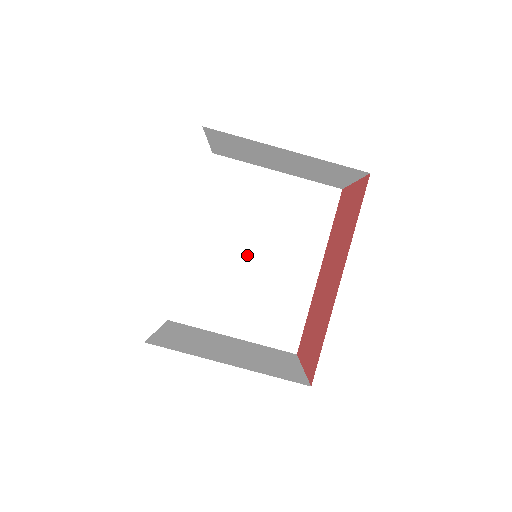
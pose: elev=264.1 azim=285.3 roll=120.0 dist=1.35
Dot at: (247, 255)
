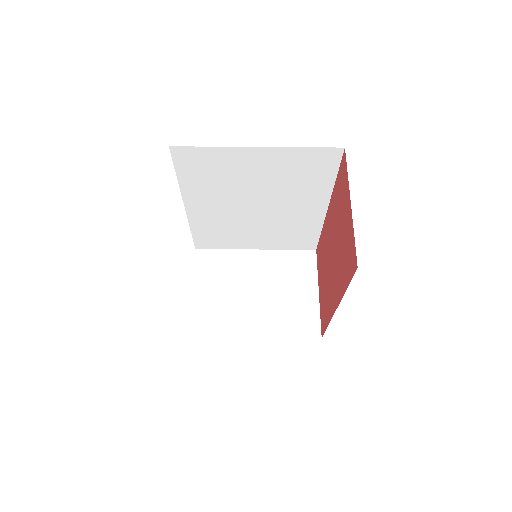
Dot at: (248, 209)
